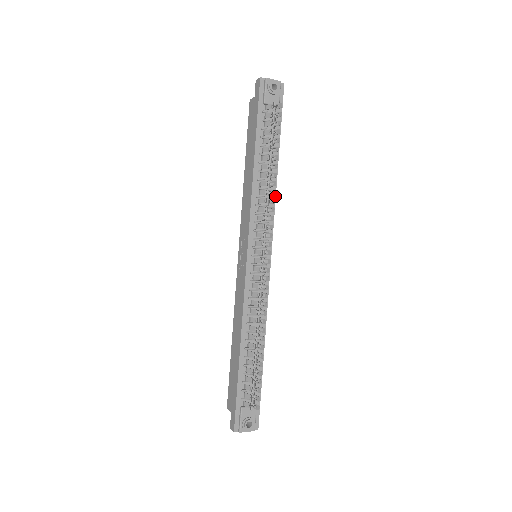
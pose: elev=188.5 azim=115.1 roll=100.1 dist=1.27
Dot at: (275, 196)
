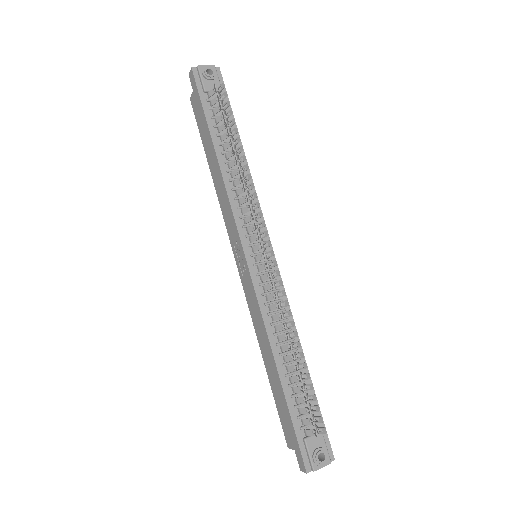
Dot at: occluded
